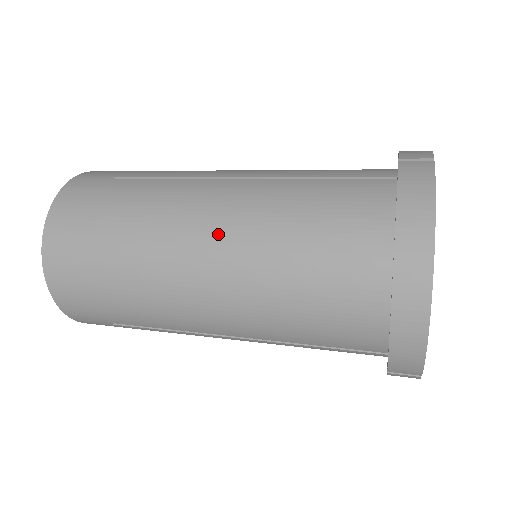
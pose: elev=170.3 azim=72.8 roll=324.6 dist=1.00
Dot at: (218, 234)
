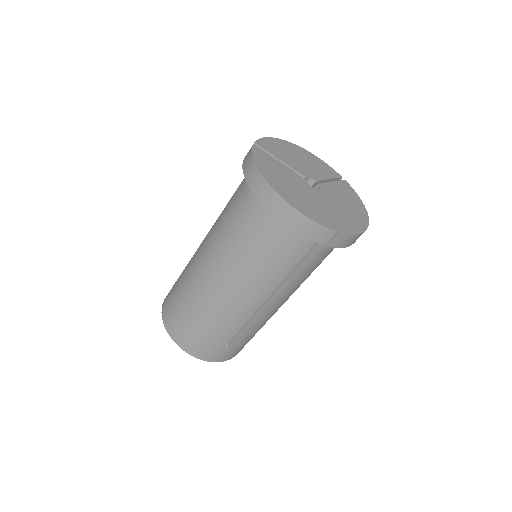
Dot at: (211, 259)
